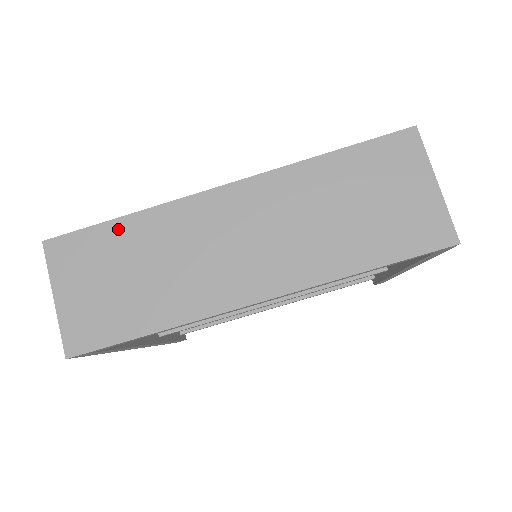
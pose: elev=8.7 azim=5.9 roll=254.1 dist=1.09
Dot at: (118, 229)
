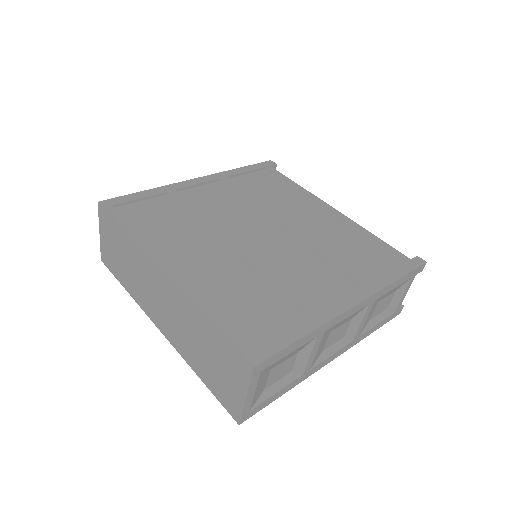
Dot at: (122, 233)
